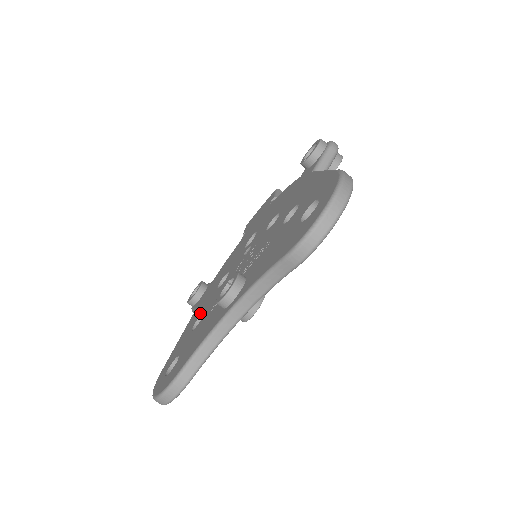
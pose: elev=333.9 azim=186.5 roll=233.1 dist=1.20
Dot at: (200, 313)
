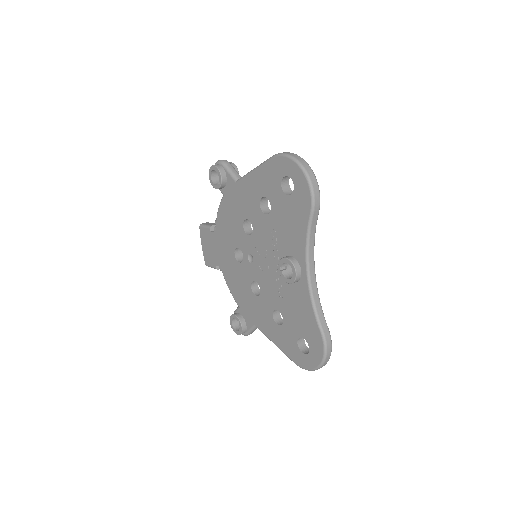
Dot at: (269, 316)
